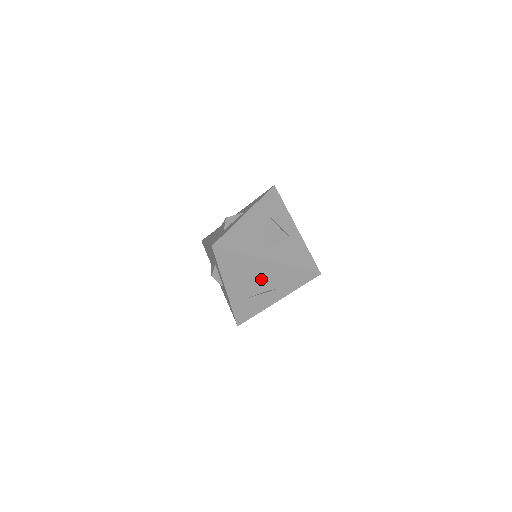
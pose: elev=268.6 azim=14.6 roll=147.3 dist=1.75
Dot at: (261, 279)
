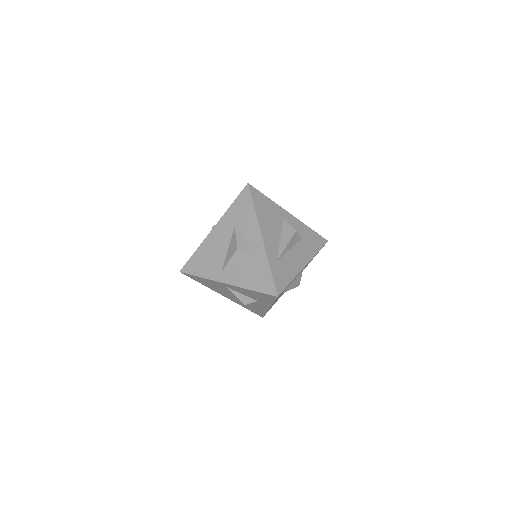
Dot at: occluded
